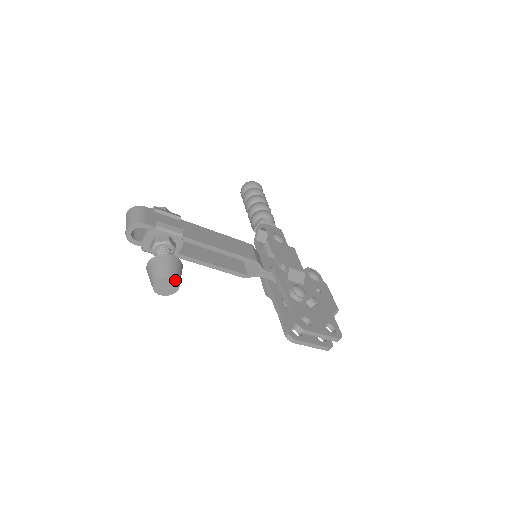
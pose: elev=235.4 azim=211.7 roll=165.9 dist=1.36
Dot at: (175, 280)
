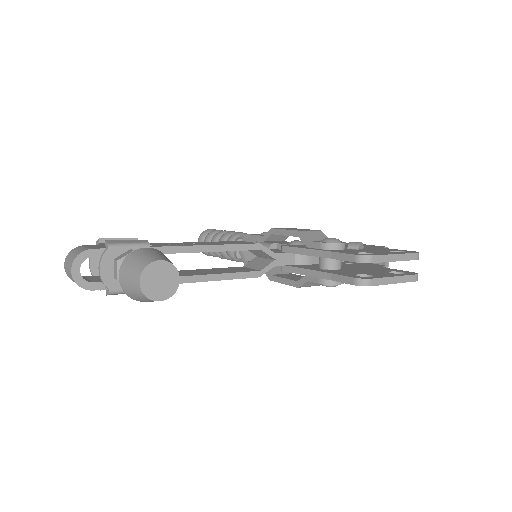
Dot at: (166, 263)
